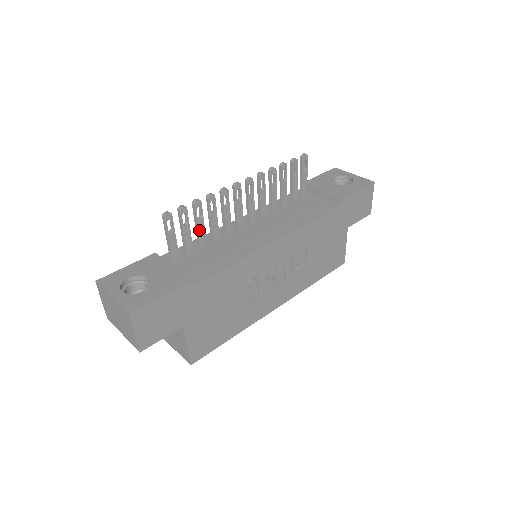
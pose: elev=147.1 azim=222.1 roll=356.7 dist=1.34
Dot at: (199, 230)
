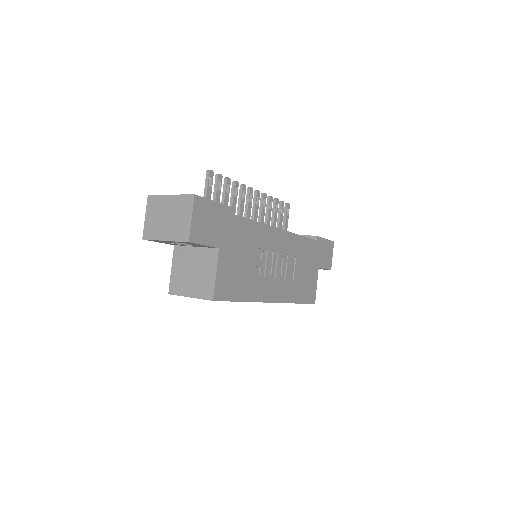
Dot at: (224, 203)
